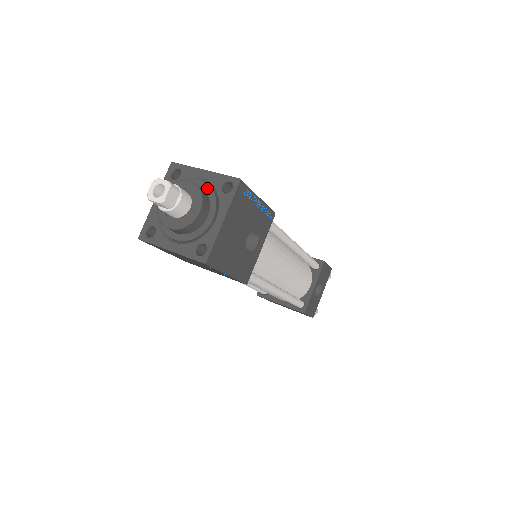
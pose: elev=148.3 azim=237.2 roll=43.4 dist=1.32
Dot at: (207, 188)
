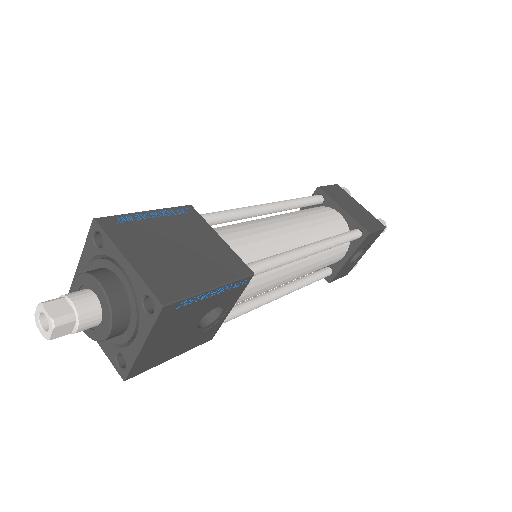
Dot at: (128, 289)
